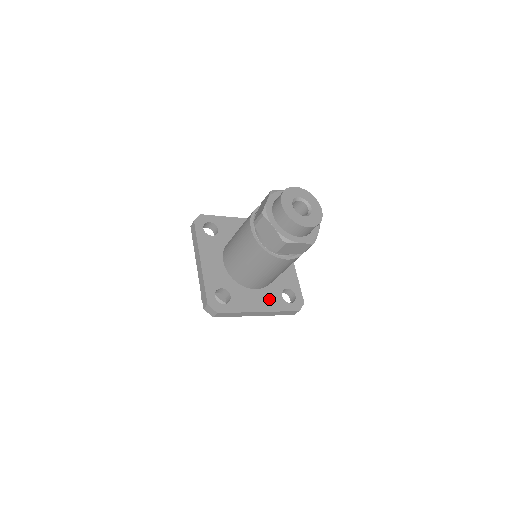
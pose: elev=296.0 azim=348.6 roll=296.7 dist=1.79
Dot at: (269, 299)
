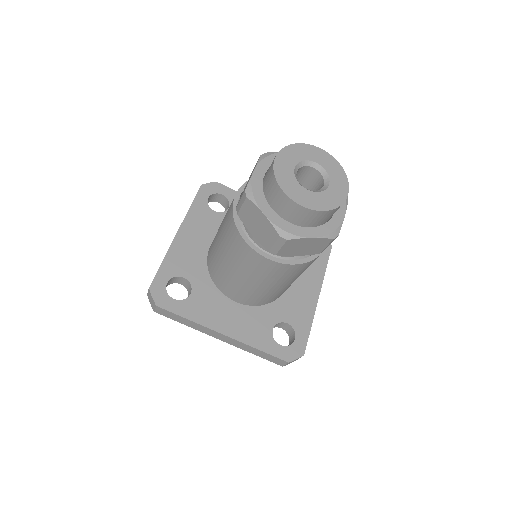
Dot at: (306, 274)
